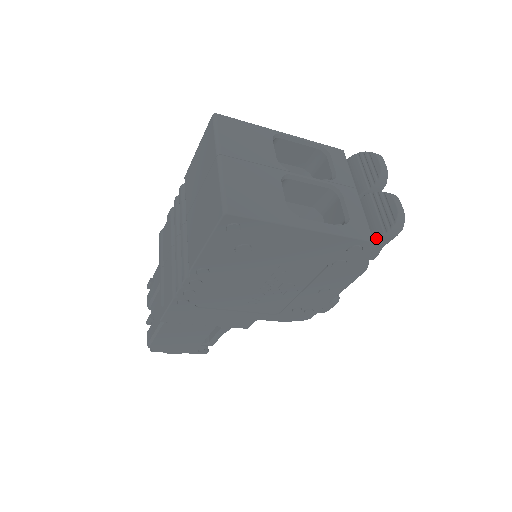
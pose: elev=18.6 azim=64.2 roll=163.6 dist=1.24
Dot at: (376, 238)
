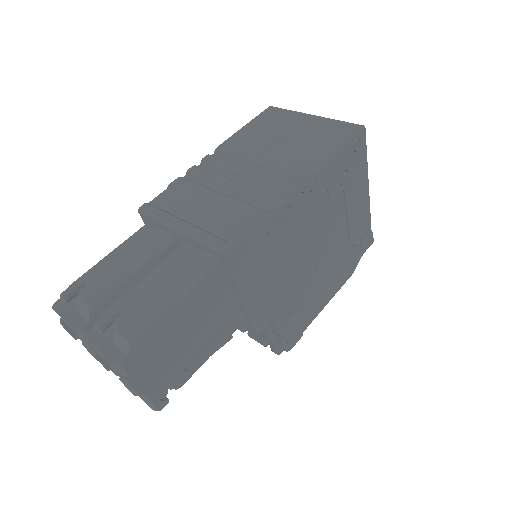
Dot at: occluded
